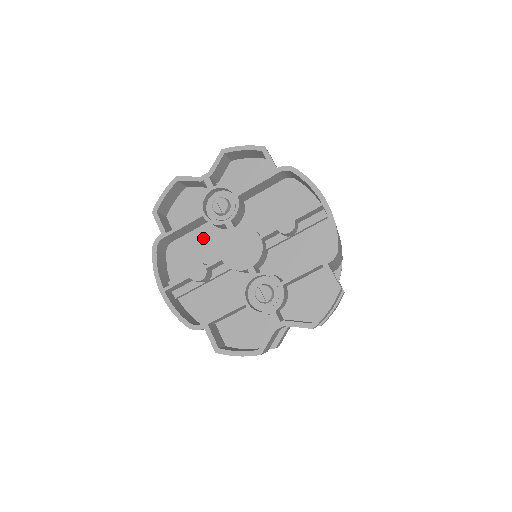
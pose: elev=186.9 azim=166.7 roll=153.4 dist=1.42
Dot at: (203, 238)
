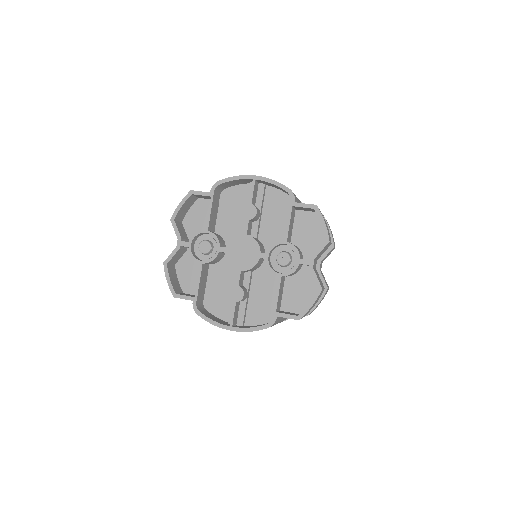
Dot at: (217, 278)
